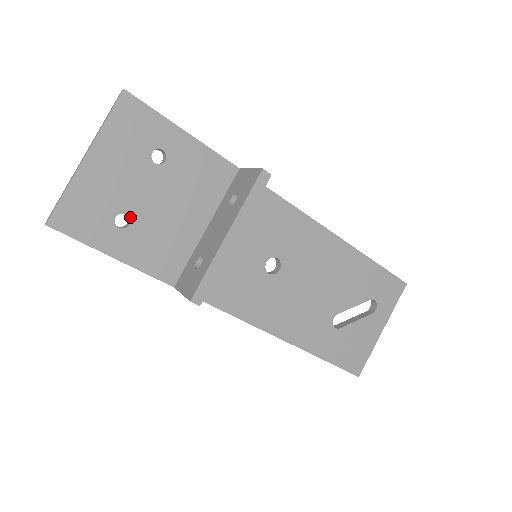
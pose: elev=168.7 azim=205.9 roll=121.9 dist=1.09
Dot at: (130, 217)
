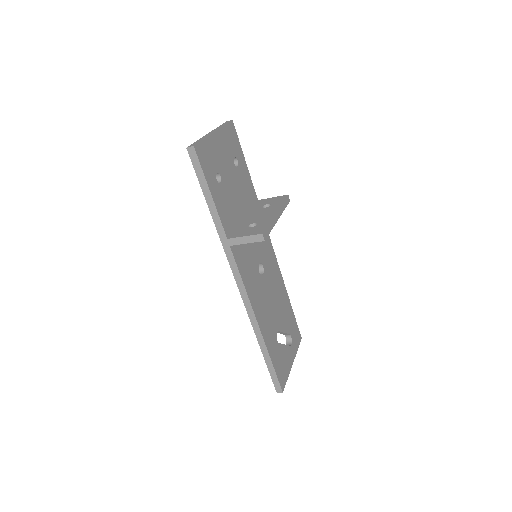
Dot at: (221, 179)
